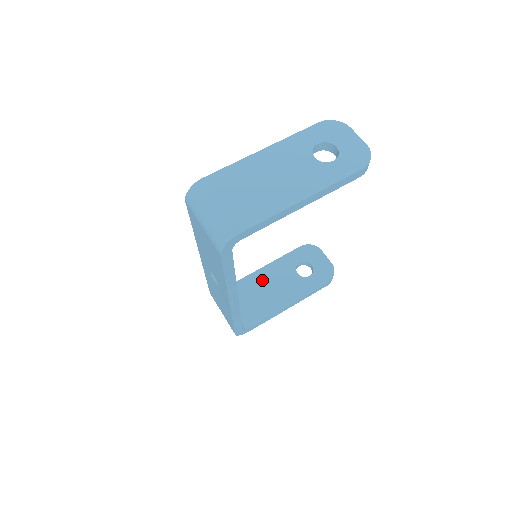
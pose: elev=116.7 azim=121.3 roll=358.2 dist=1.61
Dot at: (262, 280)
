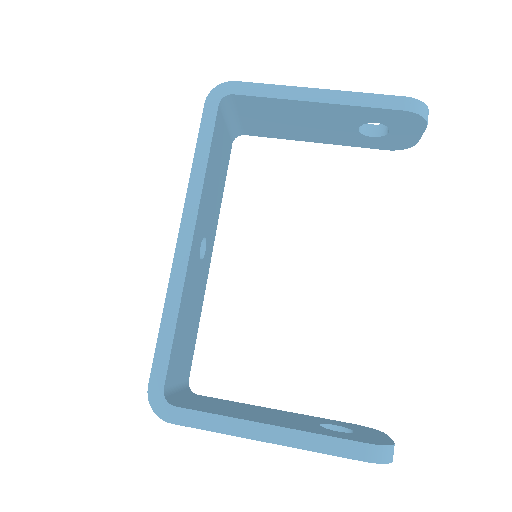
Dot at: (257, 409)
